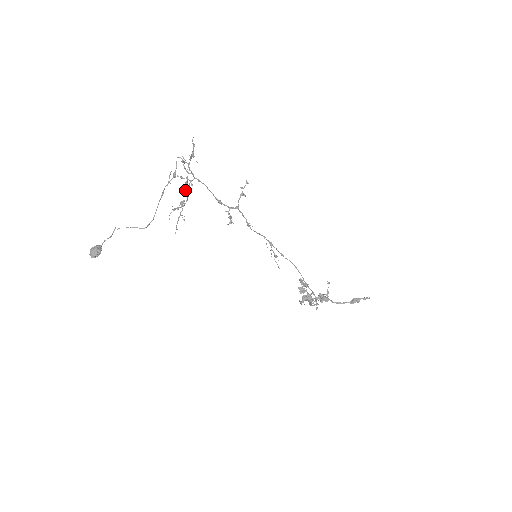
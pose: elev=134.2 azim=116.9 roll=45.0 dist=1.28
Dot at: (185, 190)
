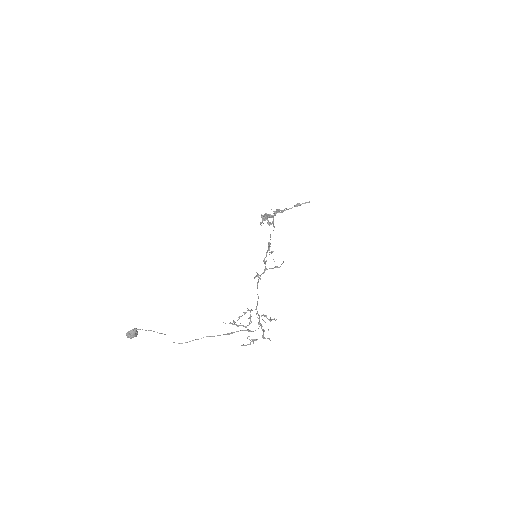
Dot at: occluded
